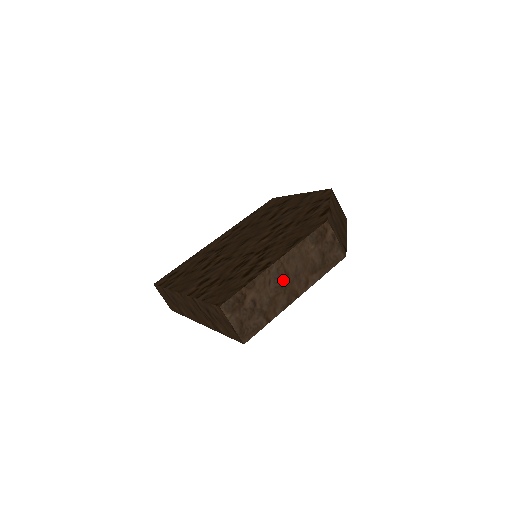
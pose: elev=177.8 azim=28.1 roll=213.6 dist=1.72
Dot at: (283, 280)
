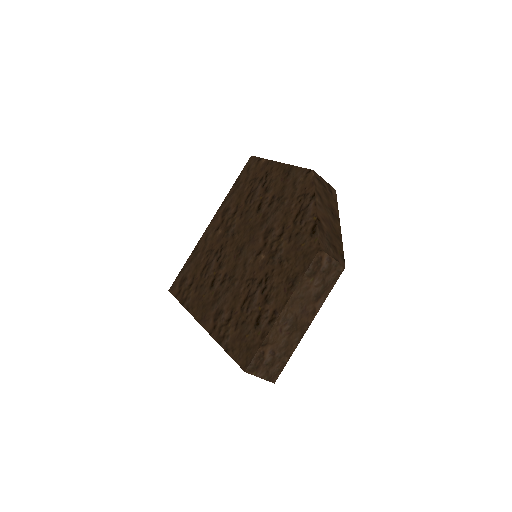
Dot at: (292, 321)
